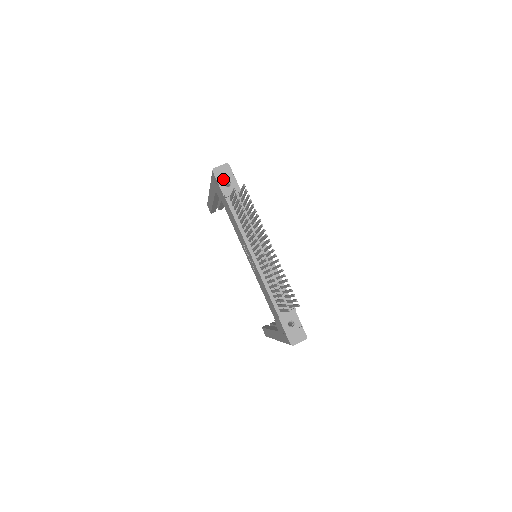
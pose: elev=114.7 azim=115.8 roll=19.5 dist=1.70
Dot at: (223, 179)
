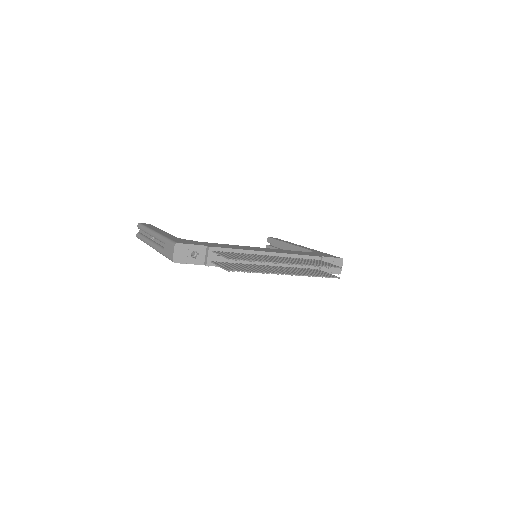
Dot at: (188, 257)
